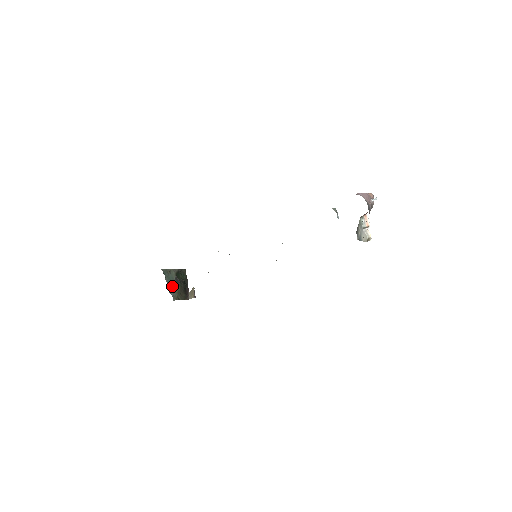
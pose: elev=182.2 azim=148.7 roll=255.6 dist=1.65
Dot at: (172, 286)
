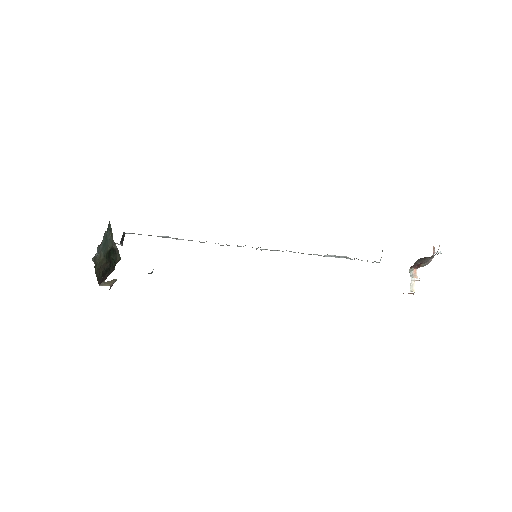
Dot at: (102, 248)
